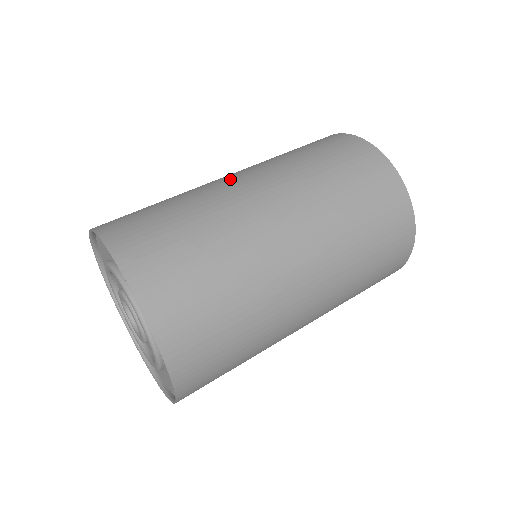
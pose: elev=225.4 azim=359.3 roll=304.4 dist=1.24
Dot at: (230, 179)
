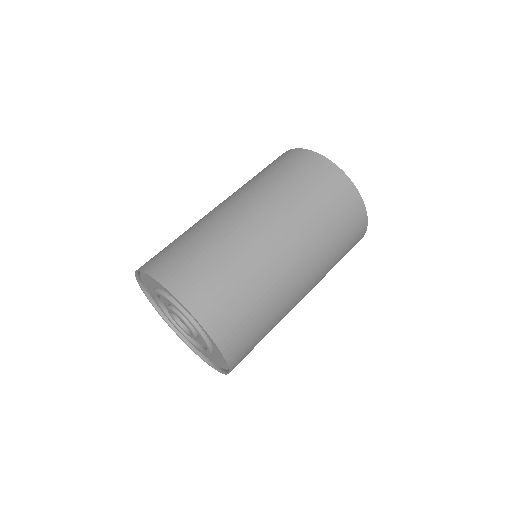
Dot at: (270, 238)
